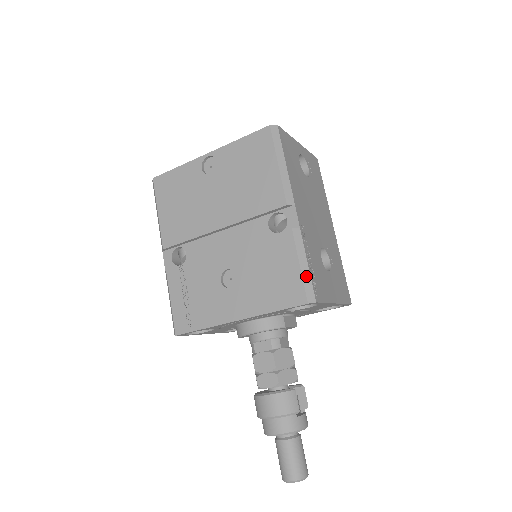
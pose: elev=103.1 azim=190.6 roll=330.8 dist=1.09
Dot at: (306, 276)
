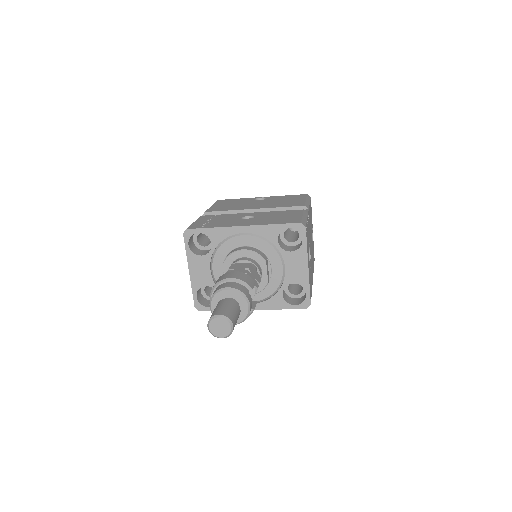
Dot at: (304, 219)
